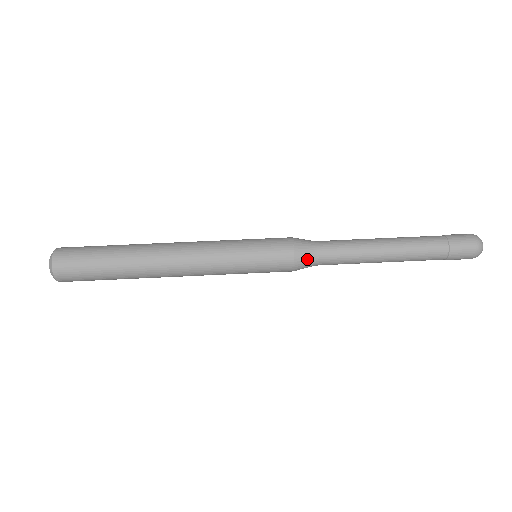
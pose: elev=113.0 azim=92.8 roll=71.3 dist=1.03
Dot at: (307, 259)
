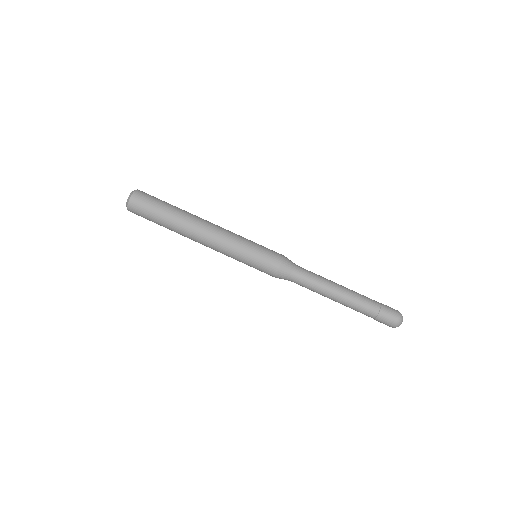
Dot at: occluded
